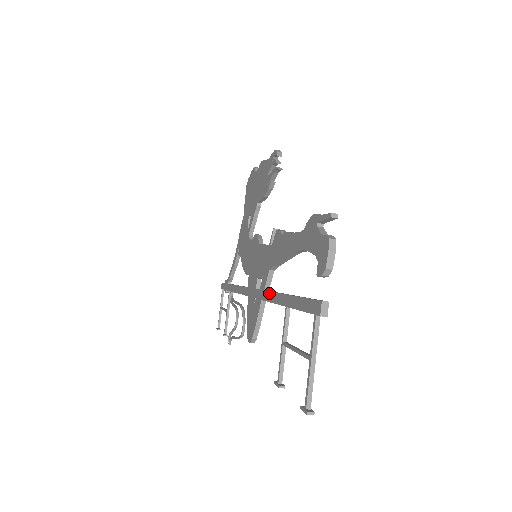
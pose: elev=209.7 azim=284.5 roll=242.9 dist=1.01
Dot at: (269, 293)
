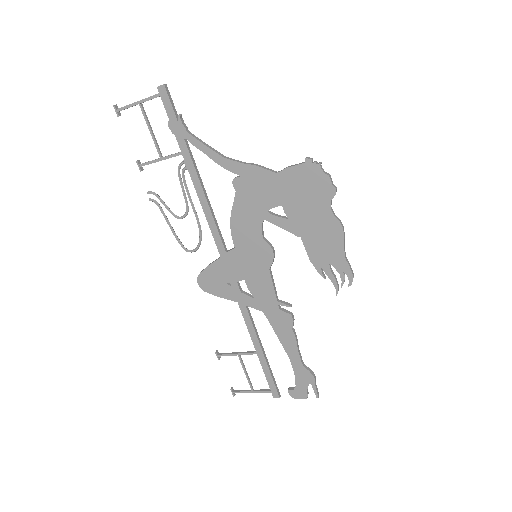
Dot at: (250, 320)
